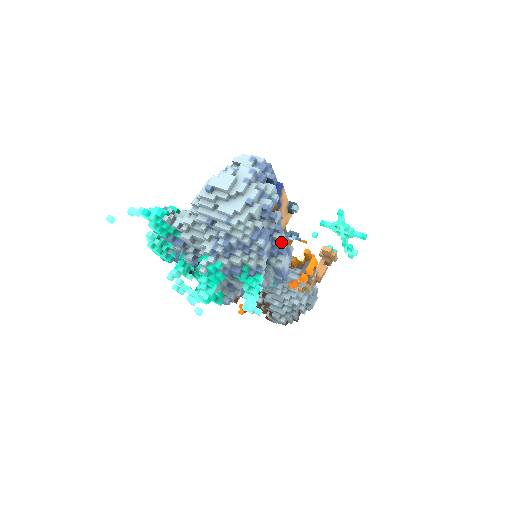
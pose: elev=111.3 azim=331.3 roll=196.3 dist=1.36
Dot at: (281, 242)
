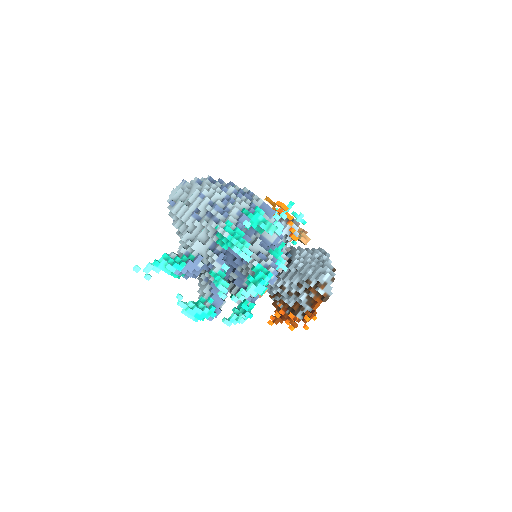
Dot at: (243, 190)
